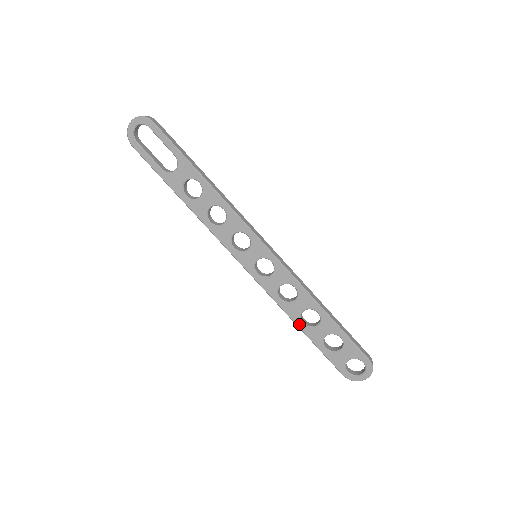
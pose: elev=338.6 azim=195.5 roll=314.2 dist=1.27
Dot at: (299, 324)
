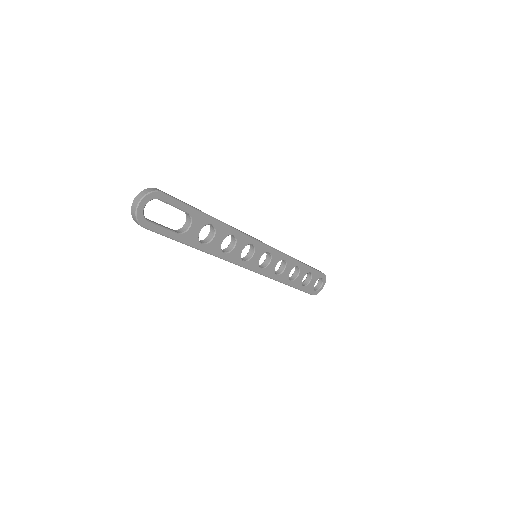
Dot at: (289, 283)
